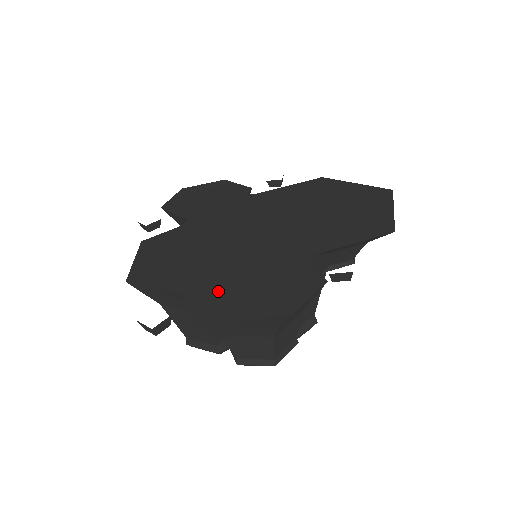
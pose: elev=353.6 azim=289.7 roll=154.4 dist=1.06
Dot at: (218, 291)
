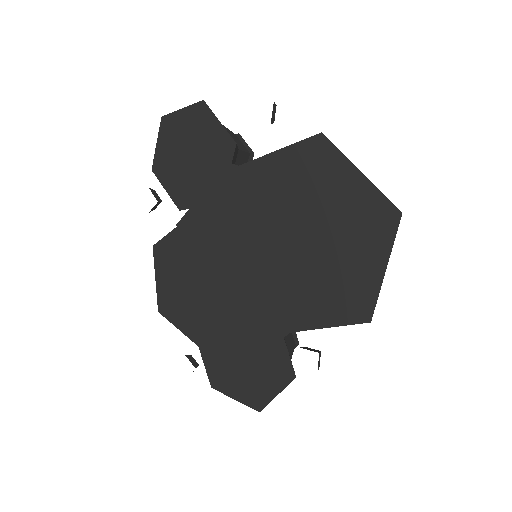
Dot at: (220, 354)
